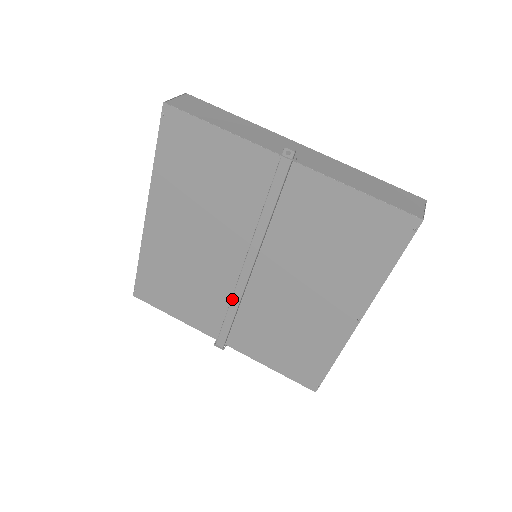
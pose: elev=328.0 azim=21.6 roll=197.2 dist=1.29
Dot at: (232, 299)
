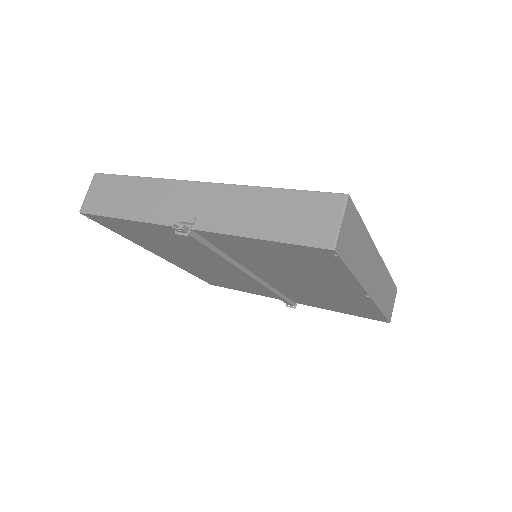
Dot at: occluded
